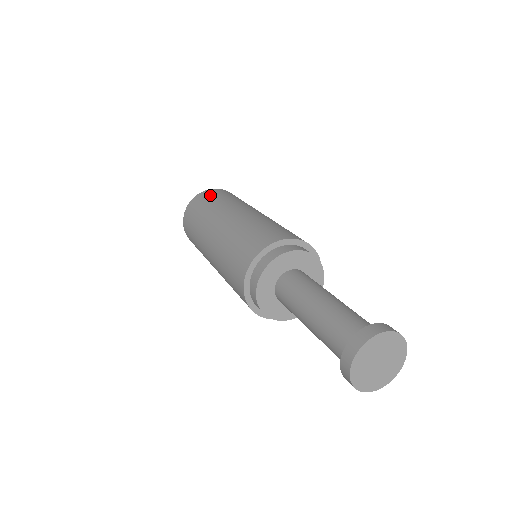
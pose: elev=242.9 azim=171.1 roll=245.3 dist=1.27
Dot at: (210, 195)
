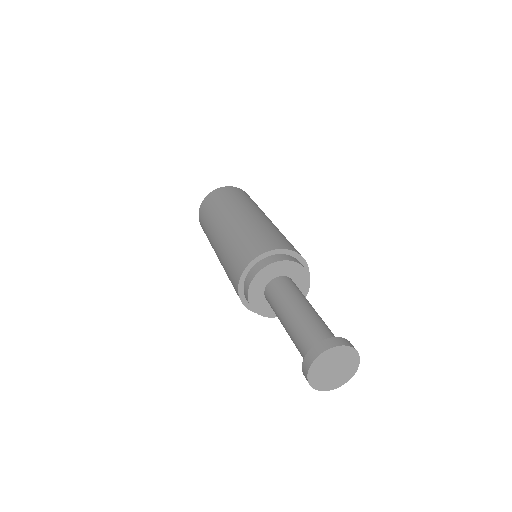
Dot at: (204, 212)
